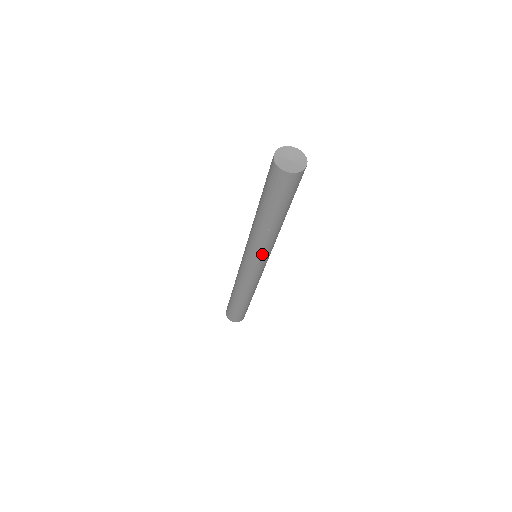
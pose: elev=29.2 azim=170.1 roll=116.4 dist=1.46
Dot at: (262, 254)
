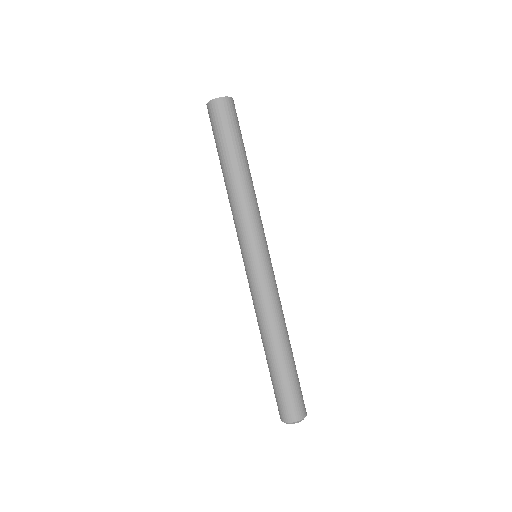
Dot at: (256, 227)
